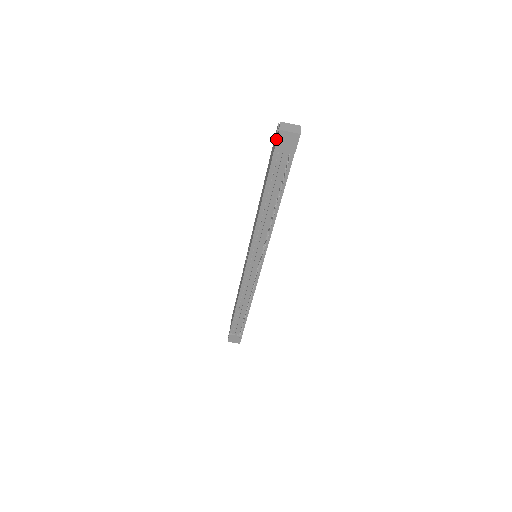
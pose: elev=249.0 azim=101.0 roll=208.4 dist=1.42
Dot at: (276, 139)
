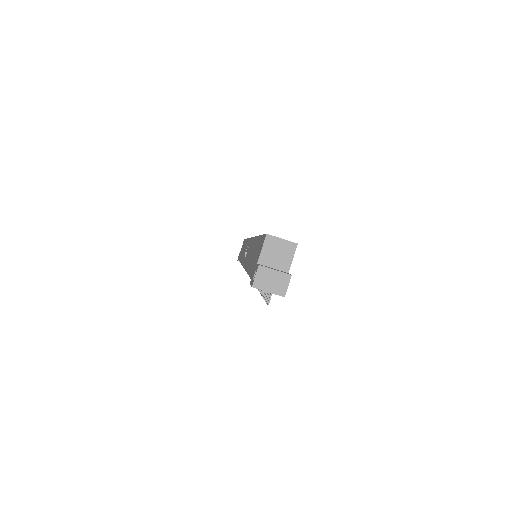
Dot at: (252, 278)
